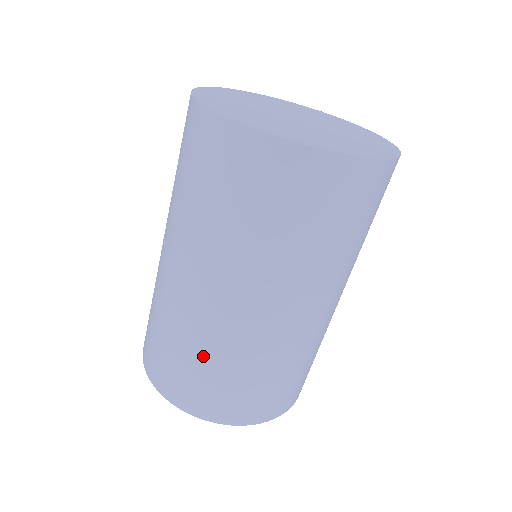
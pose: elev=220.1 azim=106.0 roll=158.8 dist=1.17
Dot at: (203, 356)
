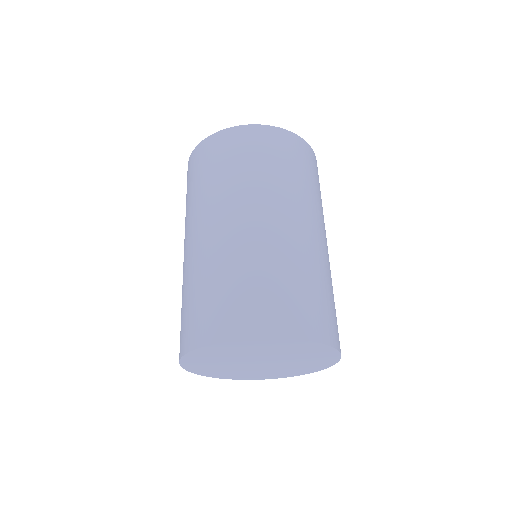
Dot at: (218, 276)
